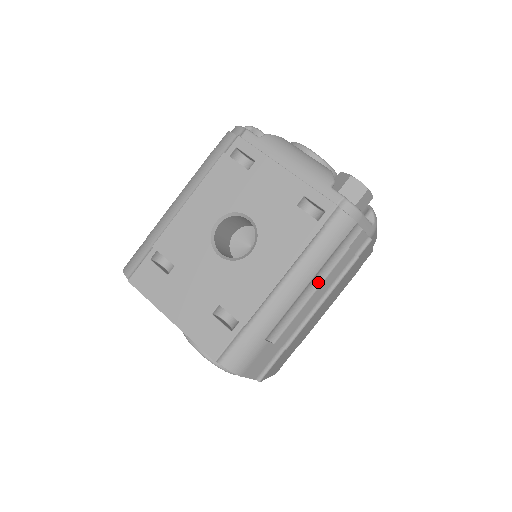
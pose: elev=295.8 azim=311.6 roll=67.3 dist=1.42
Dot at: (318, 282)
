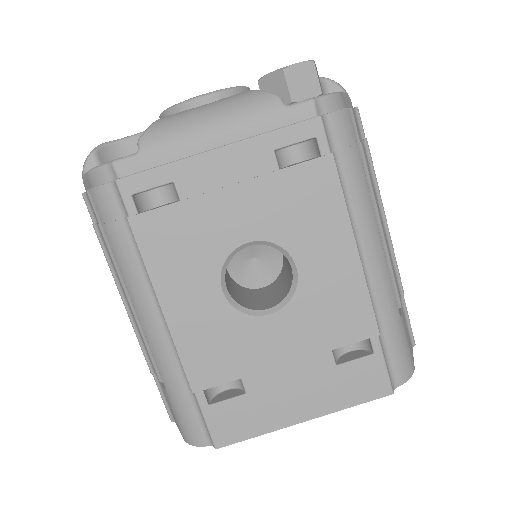
Dot at: (374, 208)
